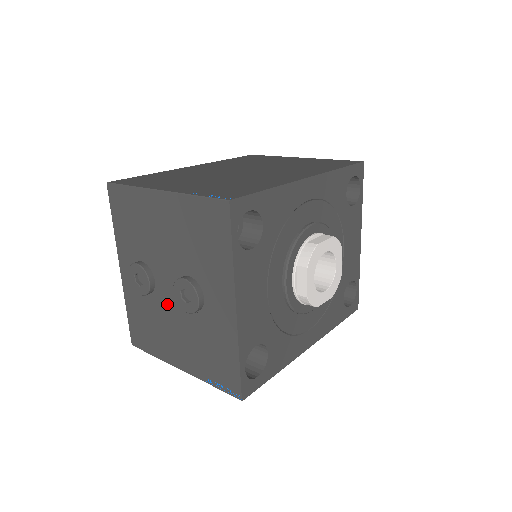
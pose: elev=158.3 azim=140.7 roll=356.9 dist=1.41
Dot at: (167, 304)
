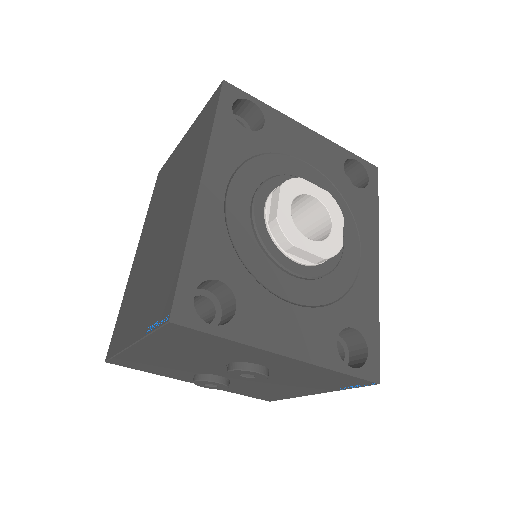
Dot at: occluded
